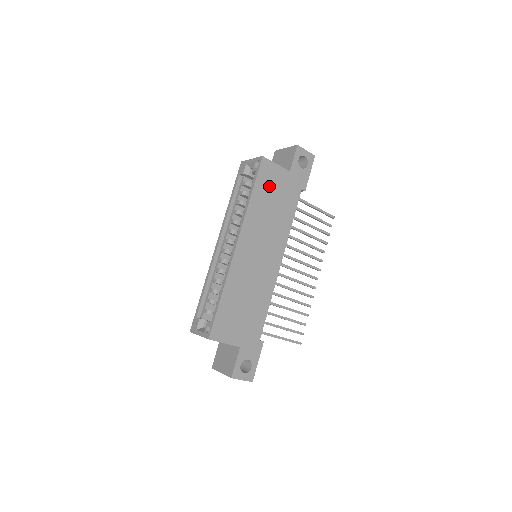
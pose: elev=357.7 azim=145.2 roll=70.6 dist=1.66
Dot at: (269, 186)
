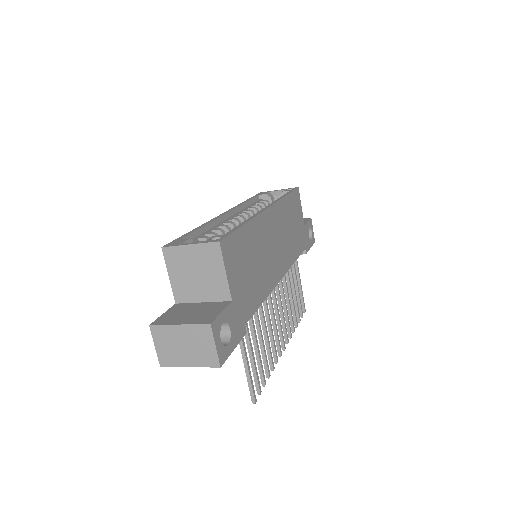
Dot at: (295, 211)
